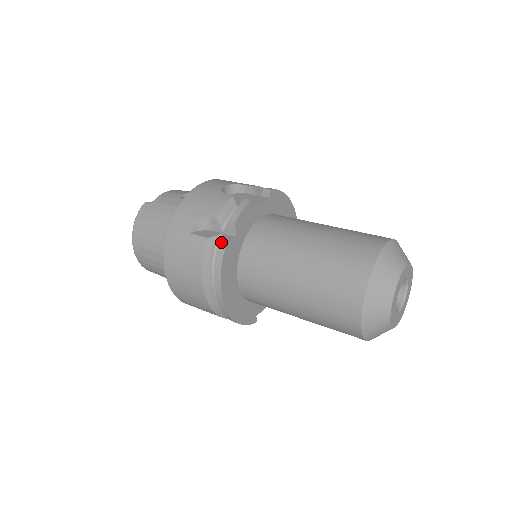
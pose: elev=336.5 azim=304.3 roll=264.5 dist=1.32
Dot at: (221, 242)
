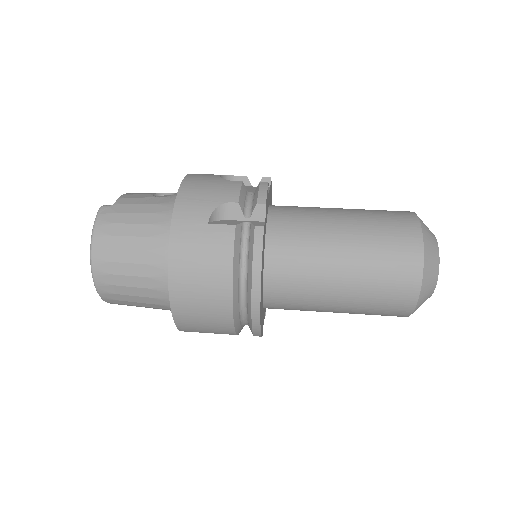
Dot at: (256, 226)
